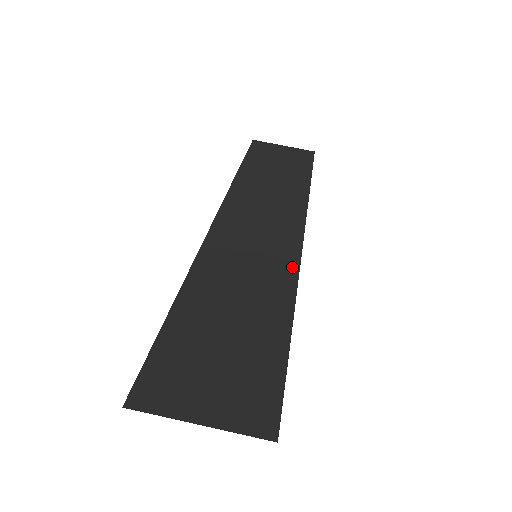
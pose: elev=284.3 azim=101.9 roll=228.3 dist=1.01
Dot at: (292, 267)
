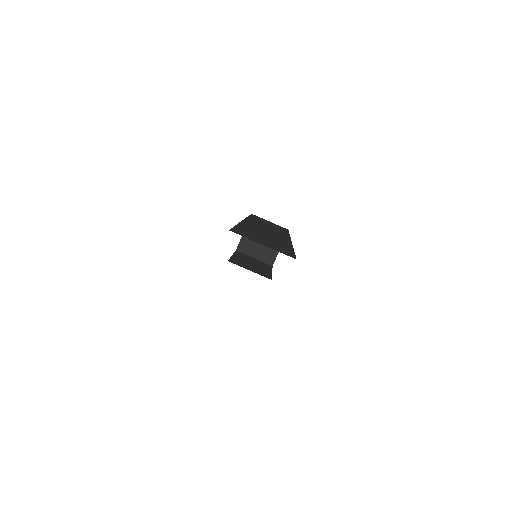
Dot at: (288, 242)
